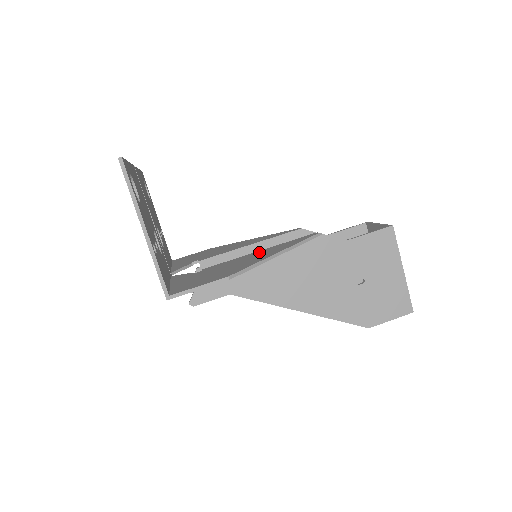
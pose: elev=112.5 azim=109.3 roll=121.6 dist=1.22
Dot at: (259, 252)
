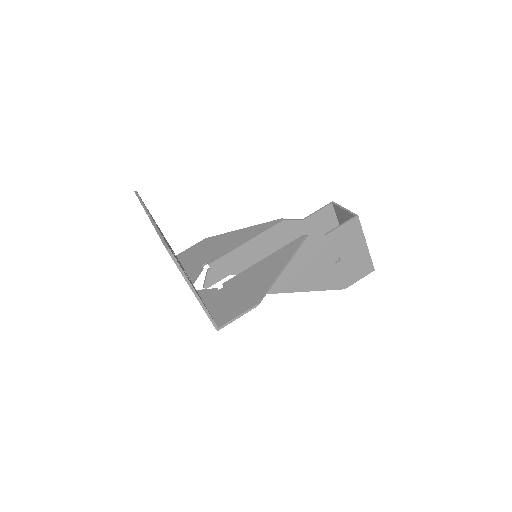
Dot at: (264, 262)
